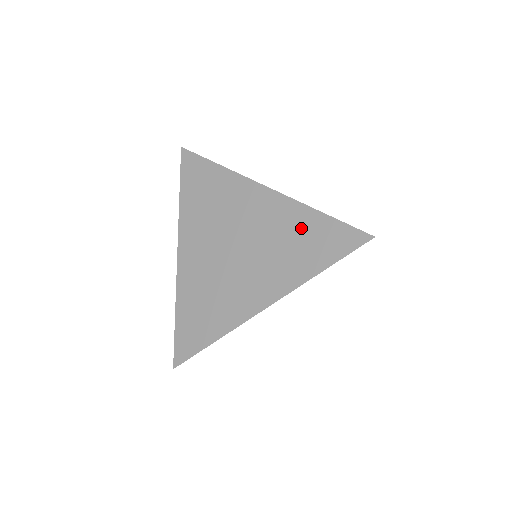
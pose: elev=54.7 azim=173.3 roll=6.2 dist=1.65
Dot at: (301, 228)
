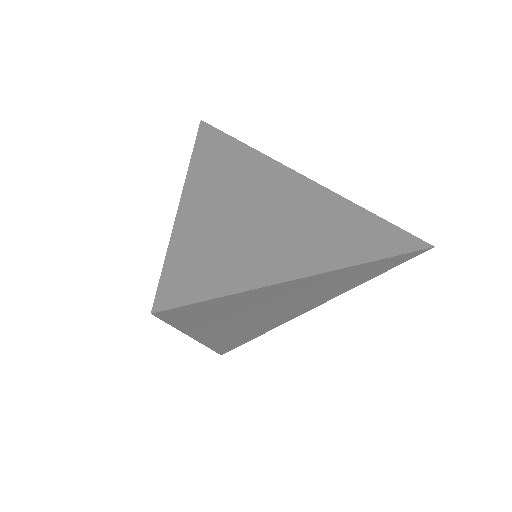
Dot at: occluded
